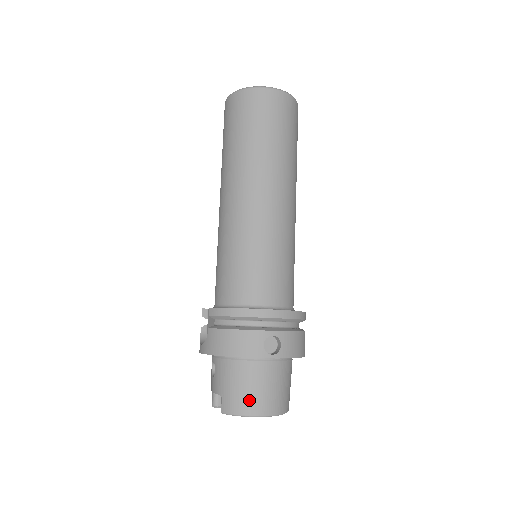
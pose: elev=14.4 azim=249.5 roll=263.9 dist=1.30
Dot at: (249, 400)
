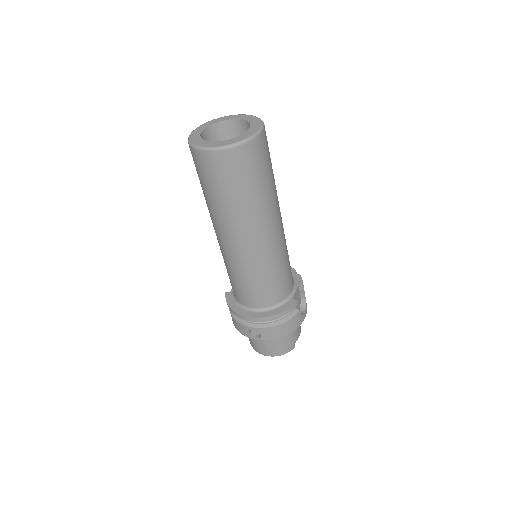
Dot at: (256, 347)
